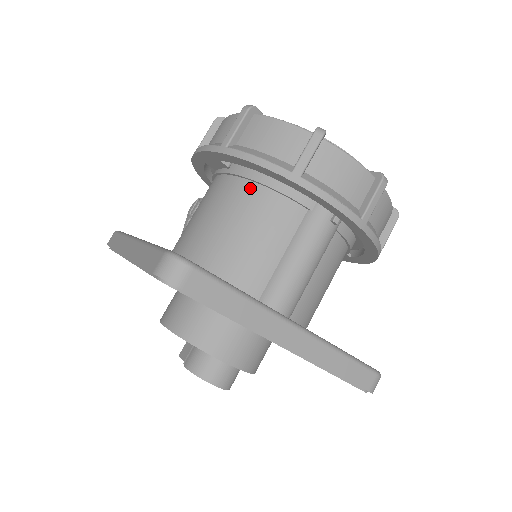
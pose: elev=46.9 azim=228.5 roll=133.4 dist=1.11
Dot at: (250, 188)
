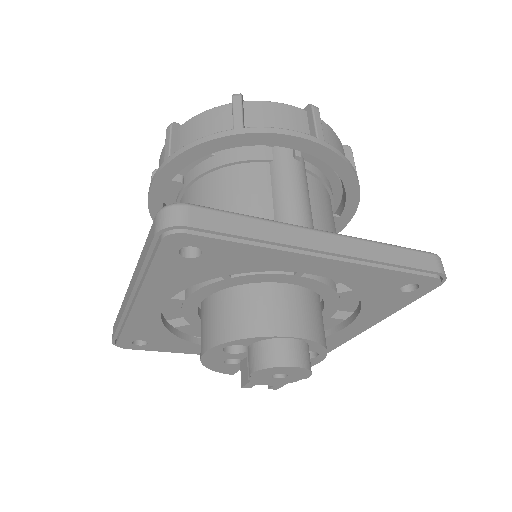
Dot at: (210, 178)
